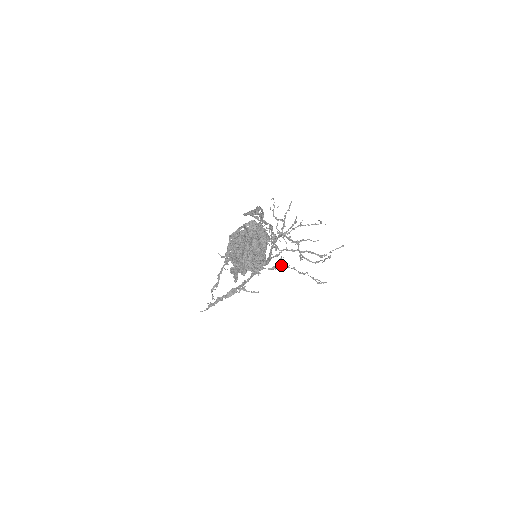
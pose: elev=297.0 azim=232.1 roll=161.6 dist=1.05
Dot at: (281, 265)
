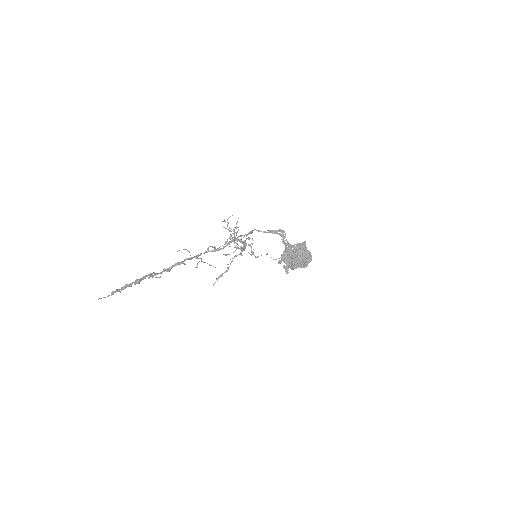
Dot at: occluded
